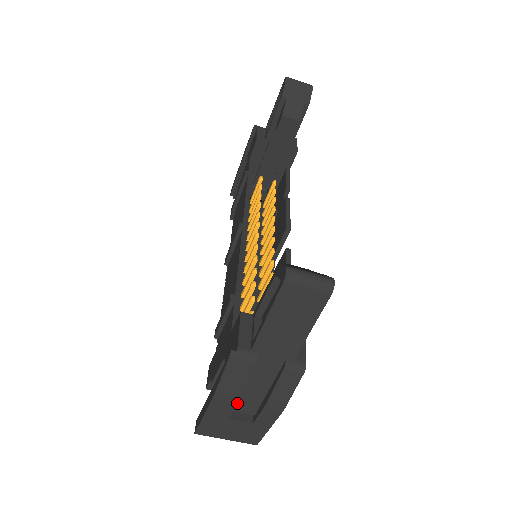
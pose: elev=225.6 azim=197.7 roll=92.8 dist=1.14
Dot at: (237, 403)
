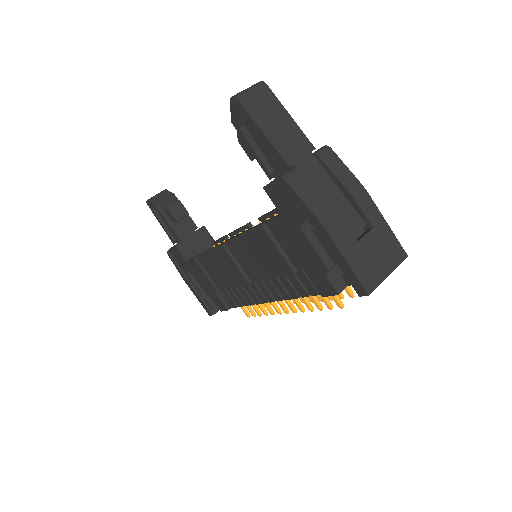
Dot at: (344, 225)
